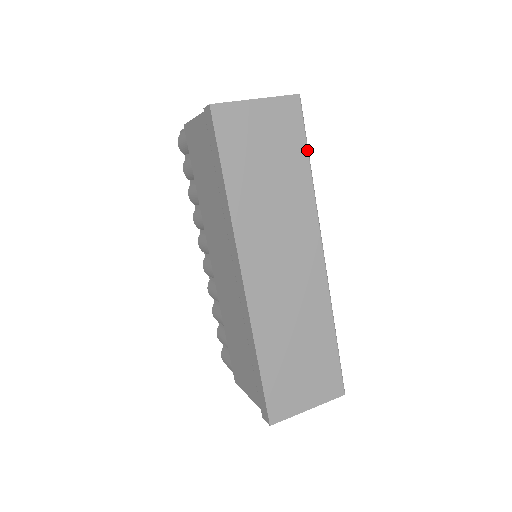
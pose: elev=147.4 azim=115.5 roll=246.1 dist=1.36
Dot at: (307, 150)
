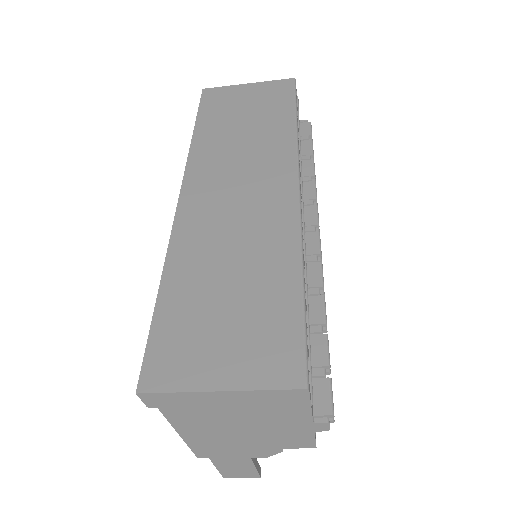
Dot at: (294, 108)
